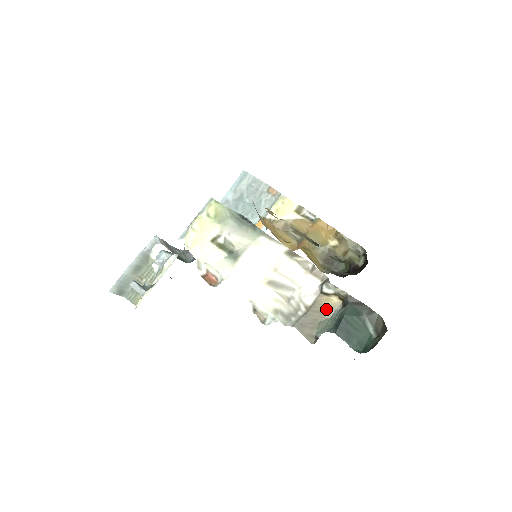
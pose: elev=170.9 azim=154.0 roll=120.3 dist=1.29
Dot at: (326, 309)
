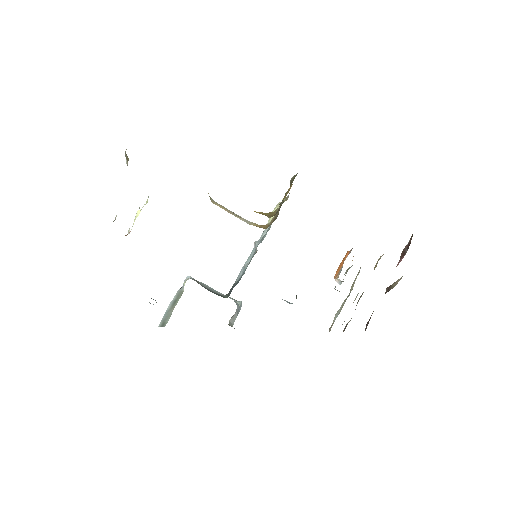
Dot at: occluded
